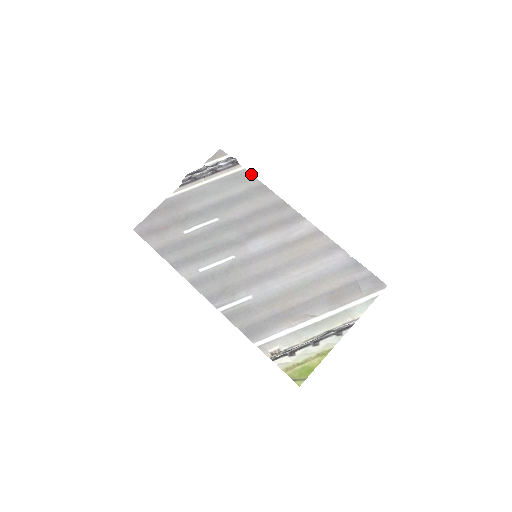
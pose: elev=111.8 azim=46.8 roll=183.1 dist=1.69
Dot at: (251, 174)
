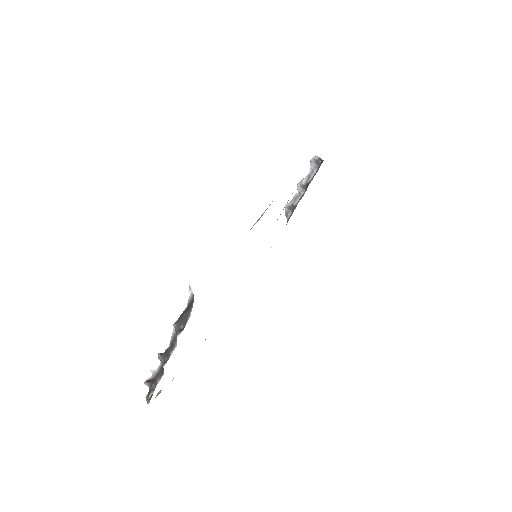
Dot at: occluded
